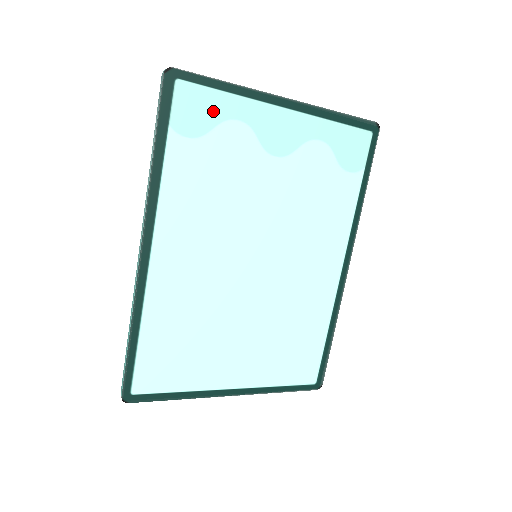
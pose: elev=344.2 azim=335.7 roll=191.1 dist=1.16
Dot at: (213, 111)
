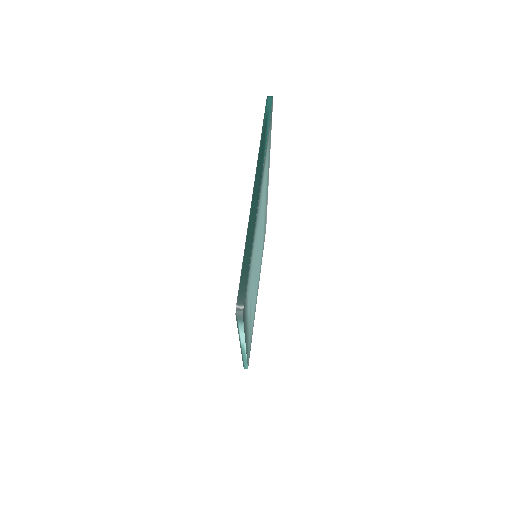
Dot at: (250, 271)
